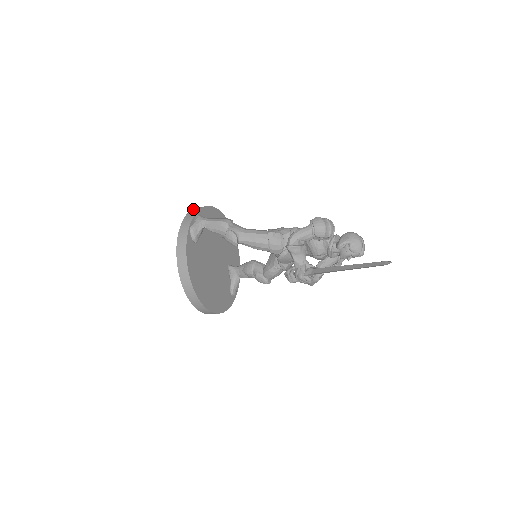
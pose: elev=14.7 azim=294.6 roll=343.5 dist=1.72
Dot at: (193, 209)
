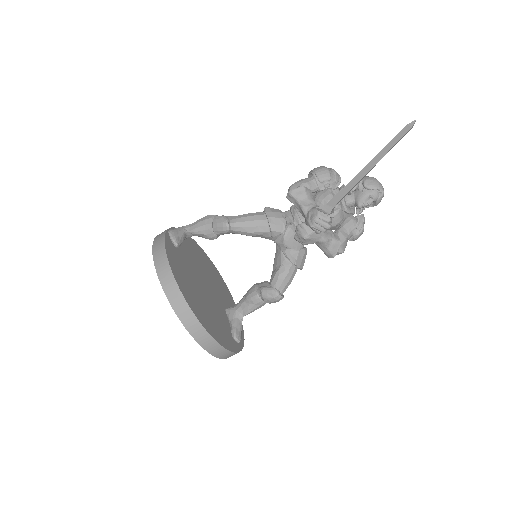
Dot at: occluded
